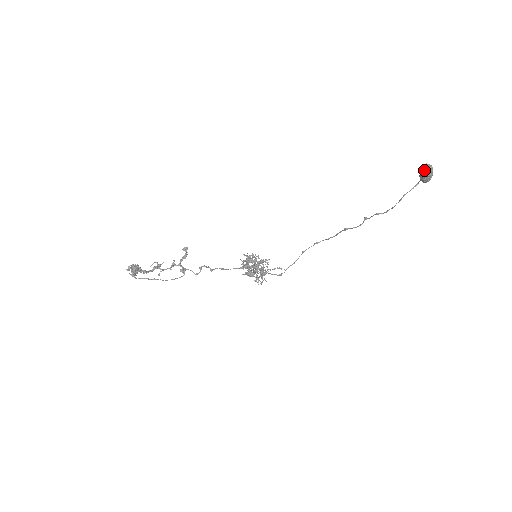
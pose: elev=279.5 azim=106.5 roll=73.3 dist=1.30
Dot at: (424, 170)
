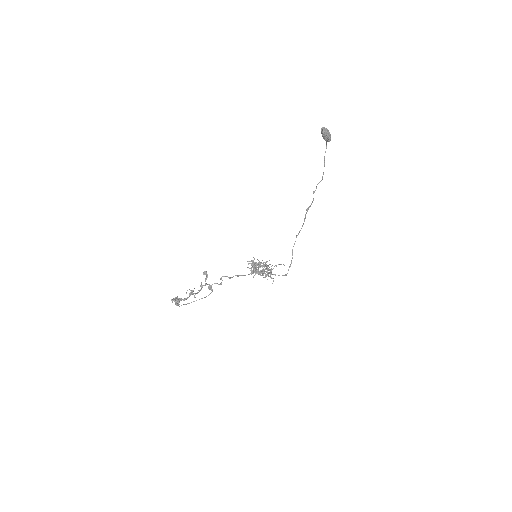
Dot at: (322, 132)
